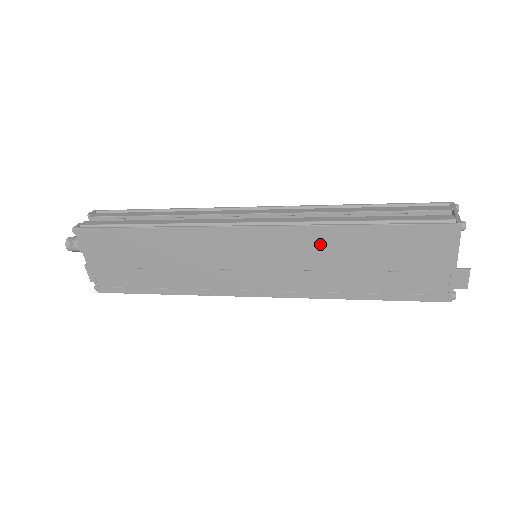
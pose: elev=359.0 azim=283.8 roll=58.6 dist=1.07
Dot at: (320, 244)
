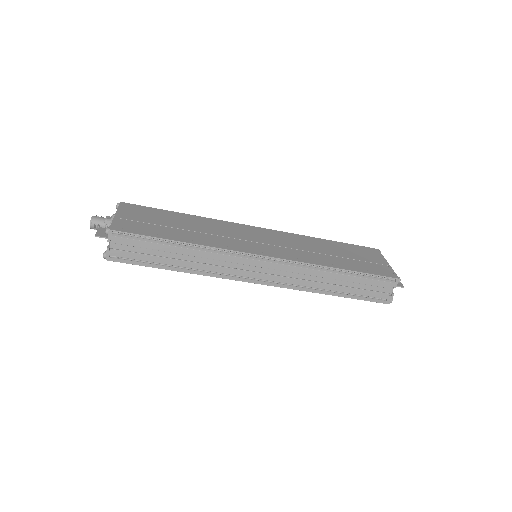
Dot at: (305, 241)
